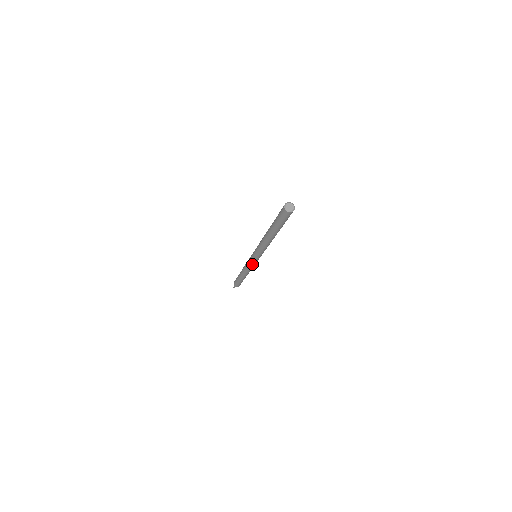
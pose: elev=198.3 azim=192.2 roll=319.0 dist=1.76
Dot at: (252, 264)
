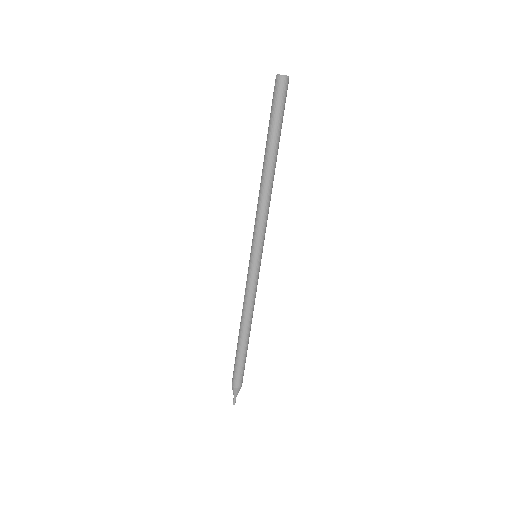
Dot at: (250, 277)
